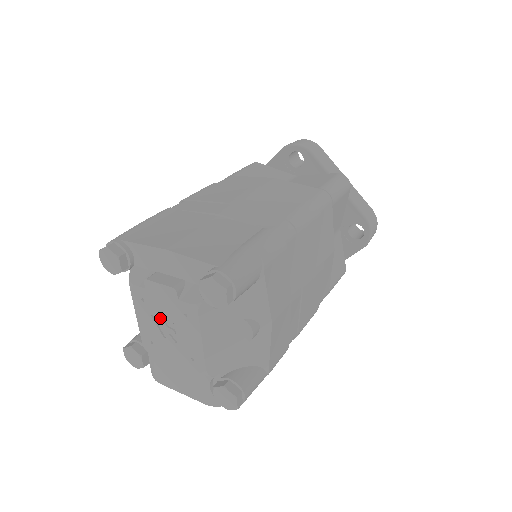
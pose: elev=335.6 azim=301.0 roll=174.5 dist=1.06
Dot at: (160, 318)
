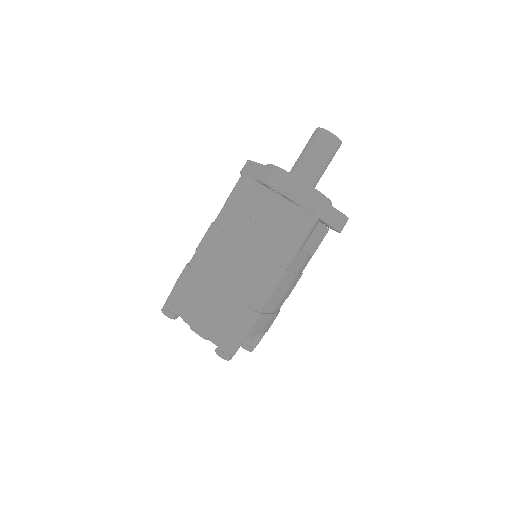
Dot at: occluded
